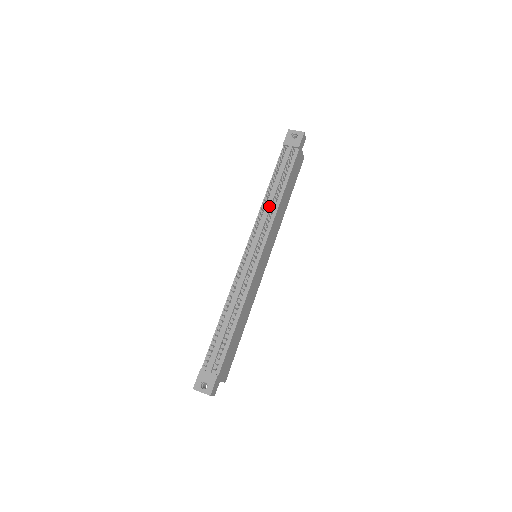
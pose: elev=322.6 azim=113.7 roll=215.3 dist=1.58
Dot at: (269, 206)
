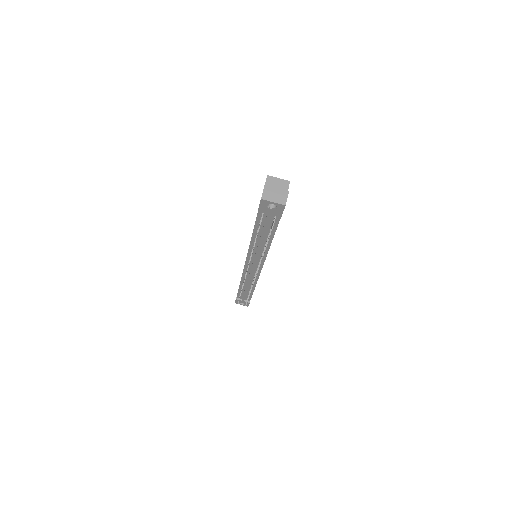
Dot at: (259, 250)
